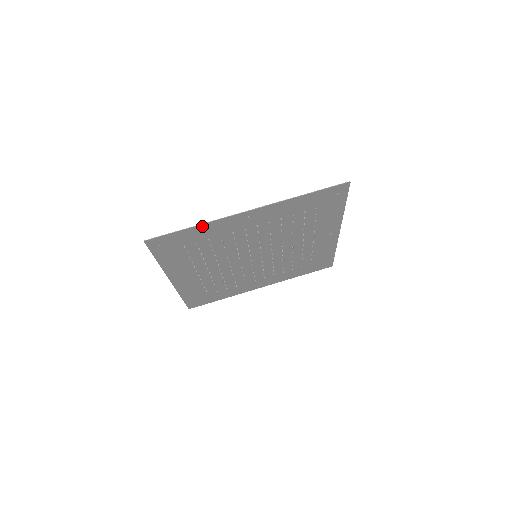
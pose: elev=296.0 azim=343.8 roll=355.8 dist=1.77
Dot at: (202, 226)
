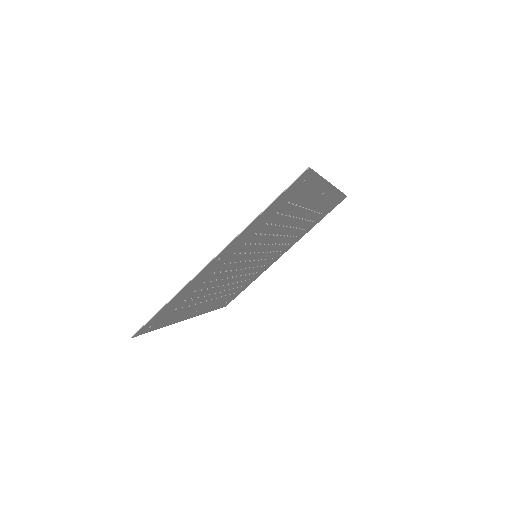
Dot at: (177, 295)
